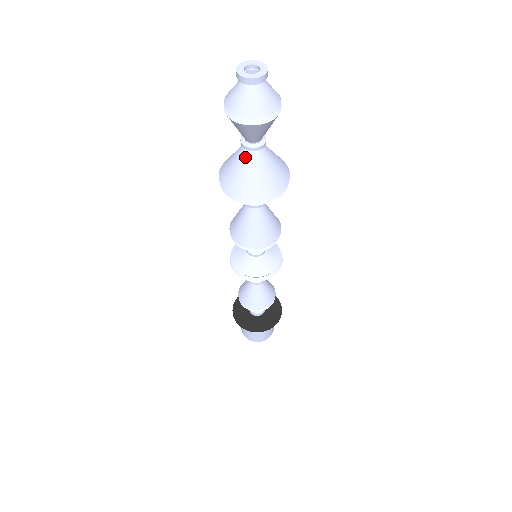
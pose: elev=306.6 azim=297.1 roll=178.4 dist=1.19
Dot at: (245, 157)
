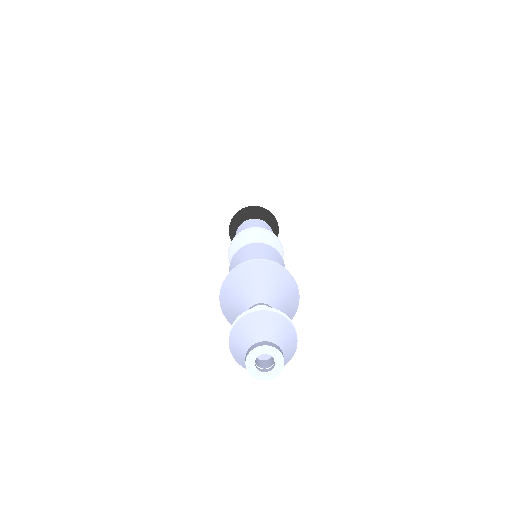
Dot at: occluded
